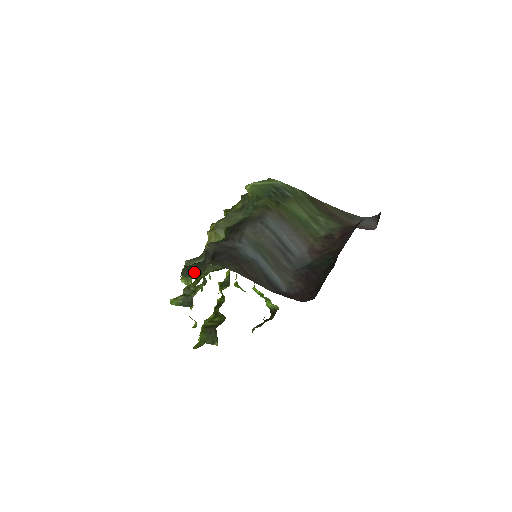
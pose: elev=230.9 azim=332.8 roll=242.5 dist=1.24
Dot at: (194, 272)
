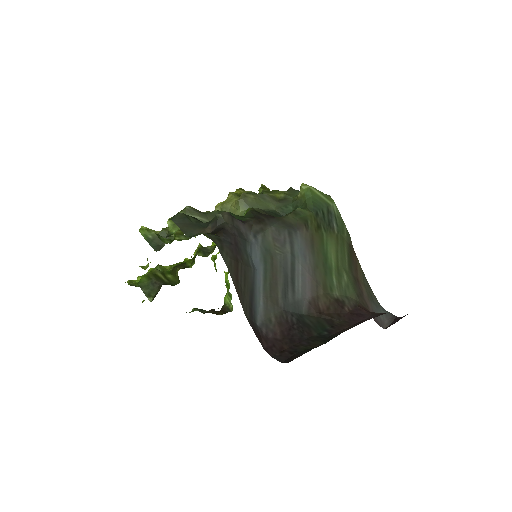
Dot at: (187, 227)
